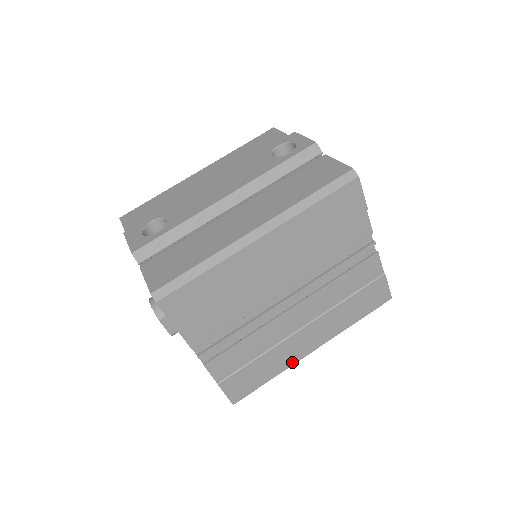
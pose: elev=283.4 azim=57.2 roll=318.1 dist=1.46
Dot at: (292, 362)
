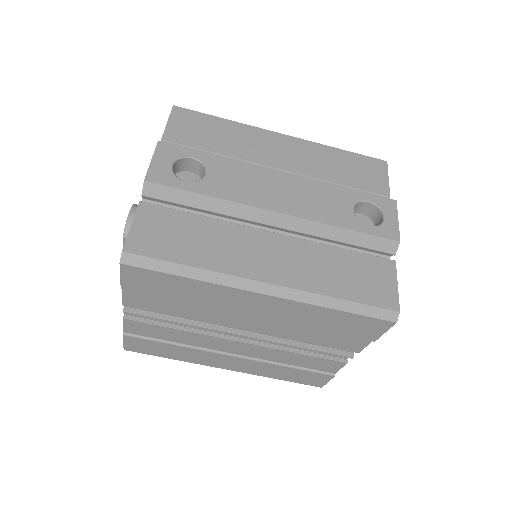
Dot at: (199, 362)
